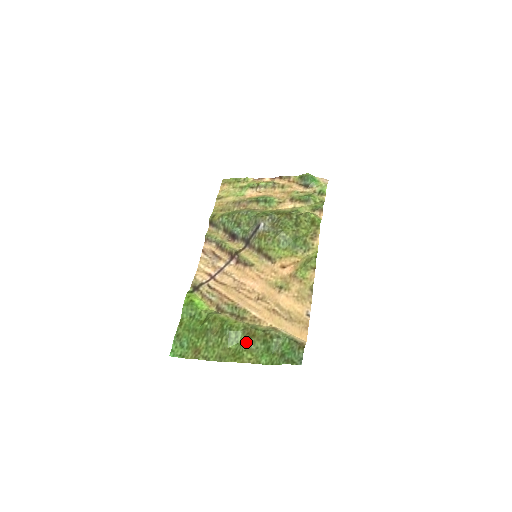
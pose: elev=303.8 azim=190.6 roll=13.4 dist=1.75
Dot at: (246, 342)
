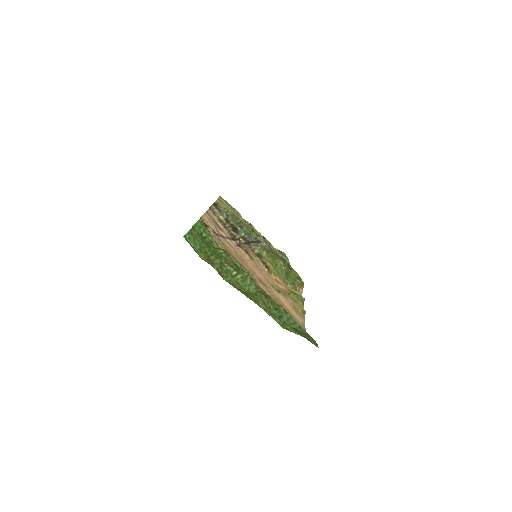
Dot at: (260, 295)
